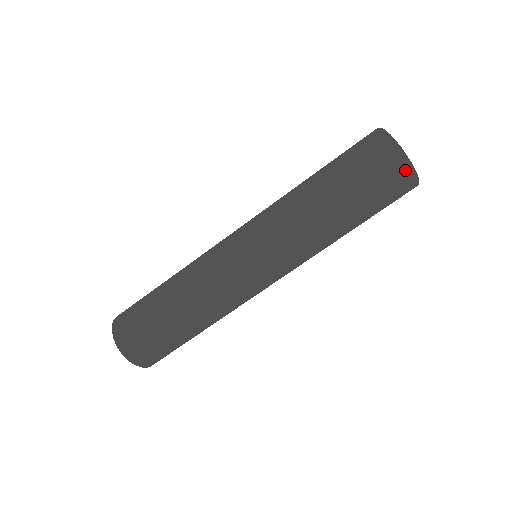
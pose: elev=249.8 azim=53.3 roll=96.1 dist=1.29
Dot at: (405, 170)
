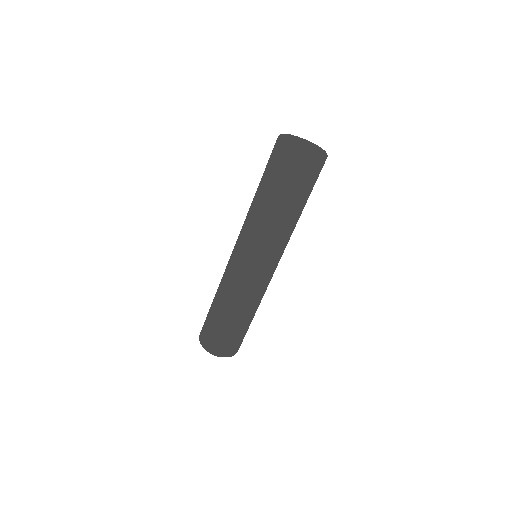
Dot at: (311, 161)
